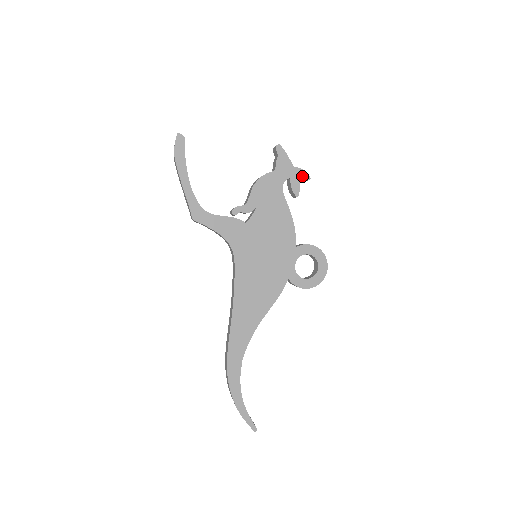
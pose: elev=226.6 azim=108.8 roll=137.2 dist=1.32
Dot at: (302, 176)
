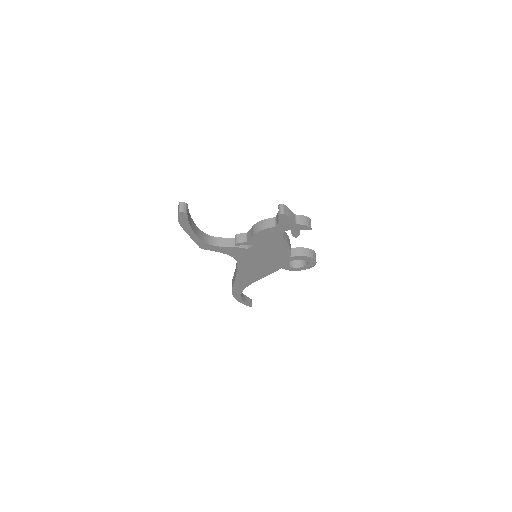
Dot at: (303, 228)
